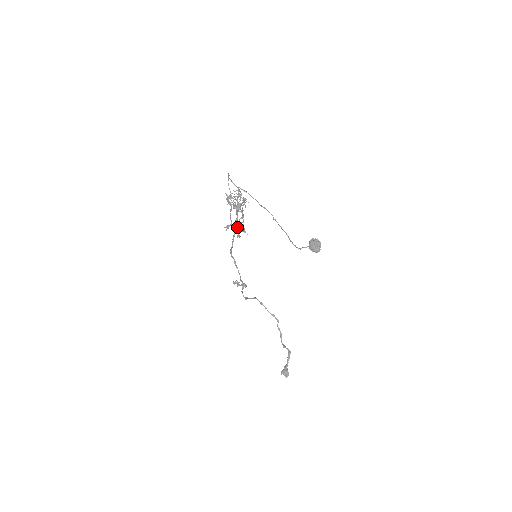
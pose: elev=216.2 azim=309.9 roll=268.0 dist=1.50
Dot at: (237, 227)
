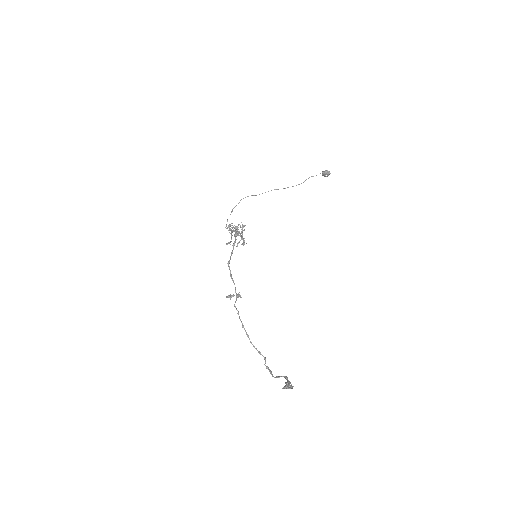
Dot at: (240, 234)
